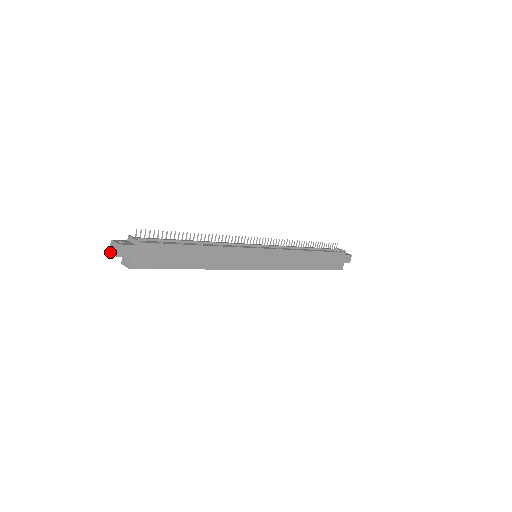
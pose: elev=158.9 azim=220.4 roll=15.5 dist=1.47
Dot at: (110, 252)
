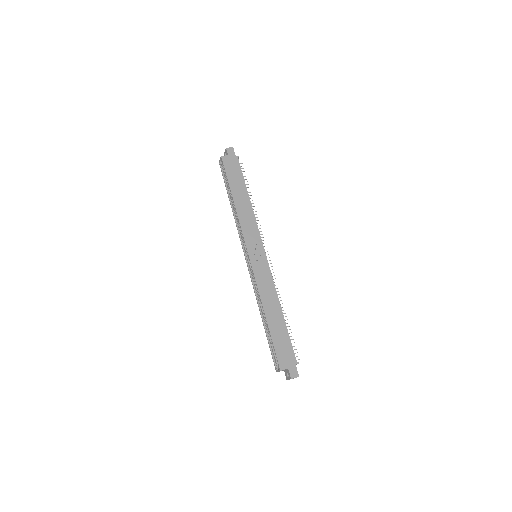
Dot at: (224, 153)
